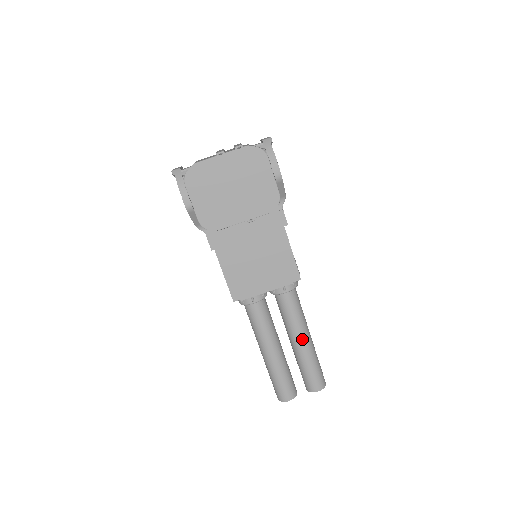
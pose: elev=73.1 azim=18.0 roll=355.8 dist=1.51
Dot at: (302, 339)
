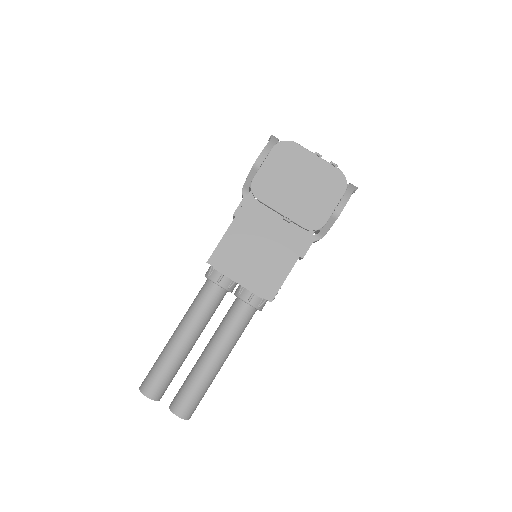
Dot at: (217, 355)
